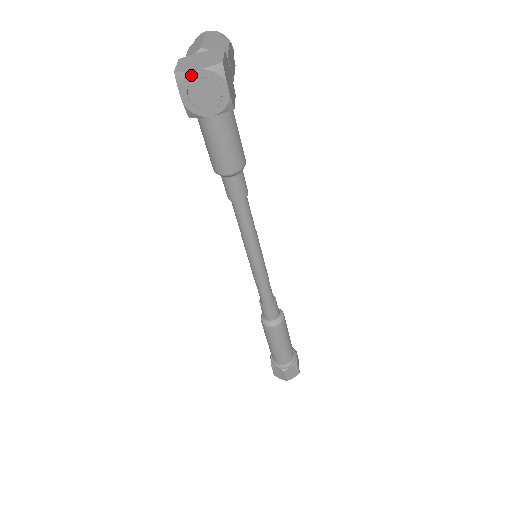
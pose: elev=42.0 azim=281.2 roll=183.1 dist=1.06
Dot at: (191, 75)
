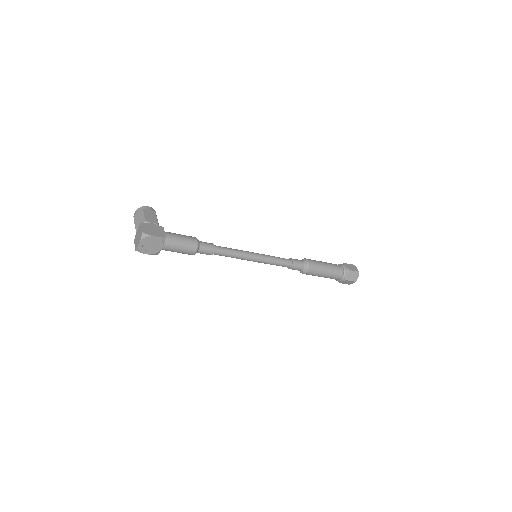
Dot at: (140, 247)
